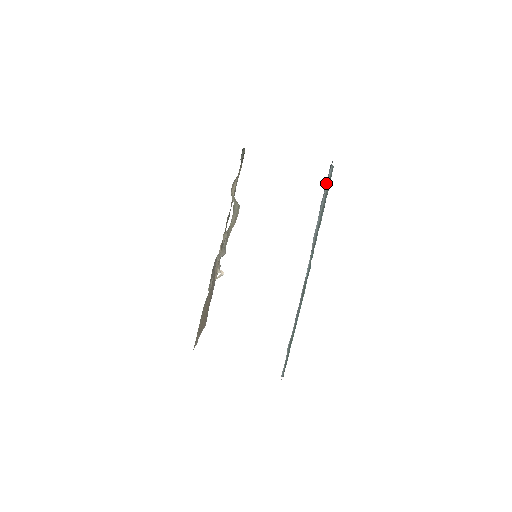
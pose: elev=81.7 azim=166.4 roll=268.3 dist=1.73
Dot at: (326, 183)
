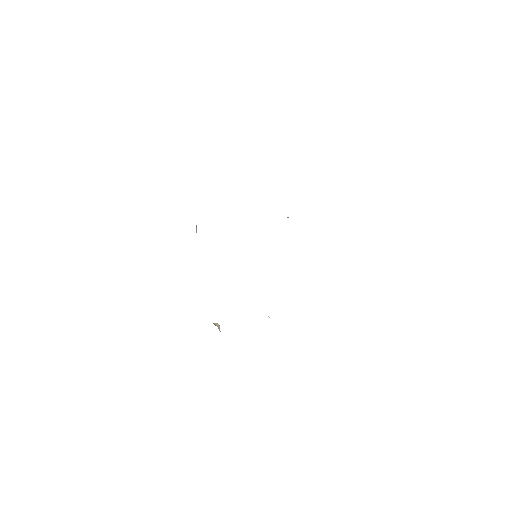
Dot at: occluded
